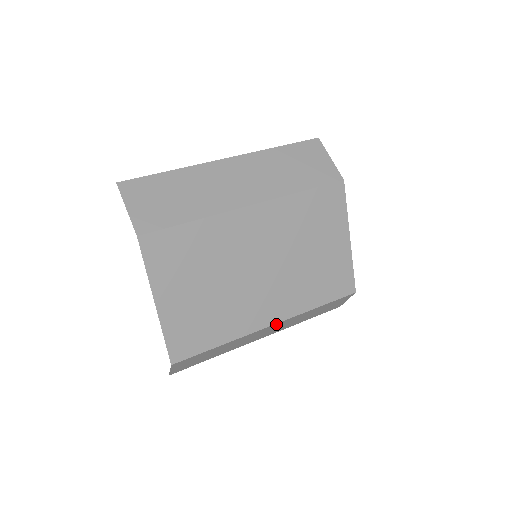
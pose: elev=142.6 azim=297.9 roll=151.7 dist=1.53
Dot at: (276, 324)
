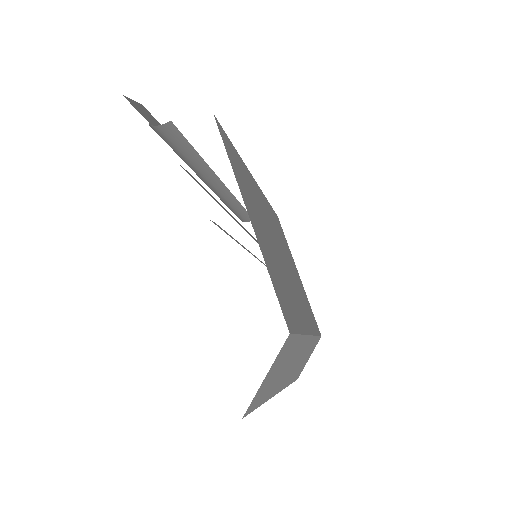
Dot at: occluded
